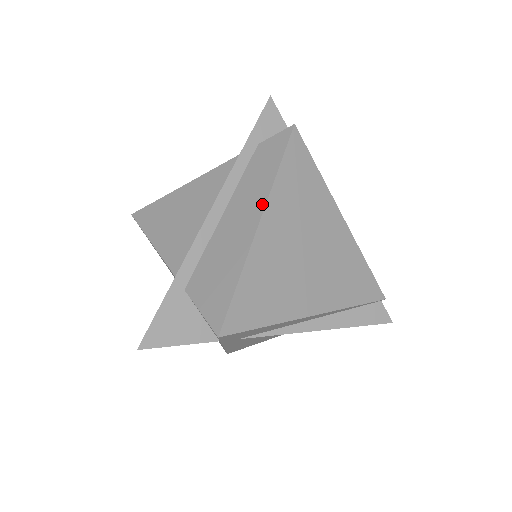
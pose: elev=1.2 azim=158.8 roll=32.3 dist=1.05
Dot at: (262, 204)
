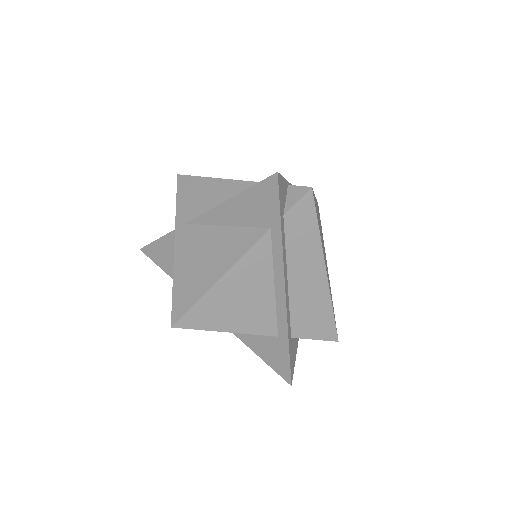
Dot at: (321, 260)
